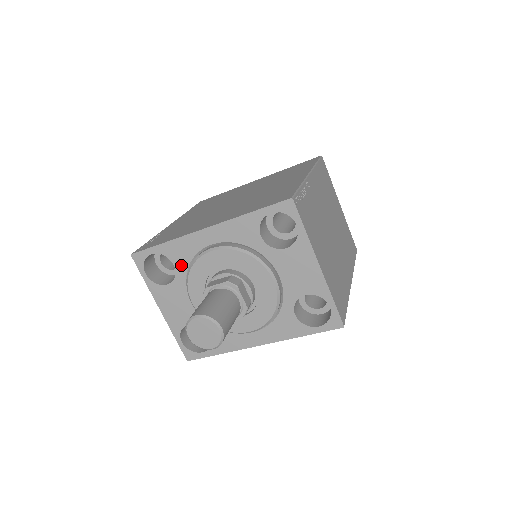
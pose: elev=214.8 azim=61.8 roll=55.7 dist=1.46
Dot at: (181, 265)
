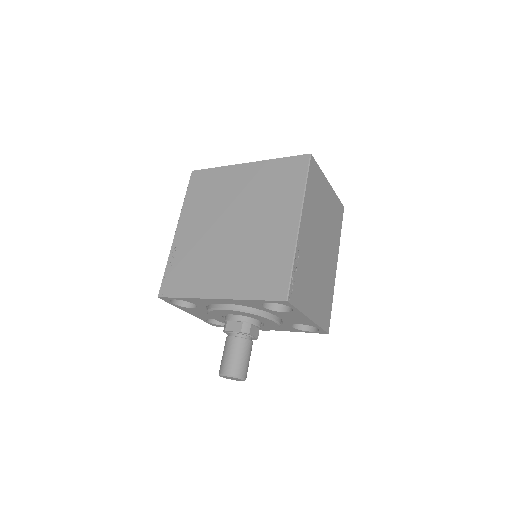
Dot at: (200, 305)
